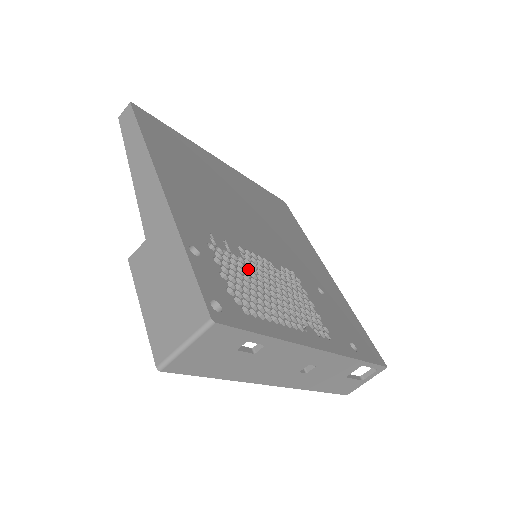
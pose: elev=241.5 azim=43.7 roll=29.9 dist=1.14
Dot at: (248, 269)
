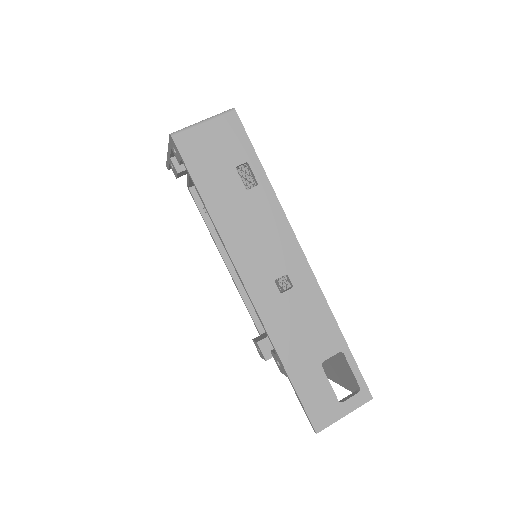
Dot at: occluded
